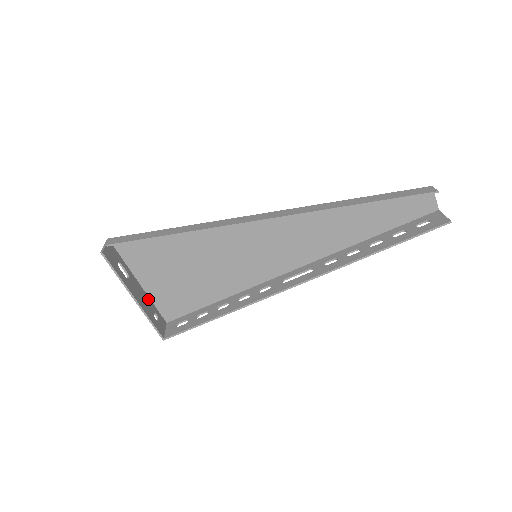
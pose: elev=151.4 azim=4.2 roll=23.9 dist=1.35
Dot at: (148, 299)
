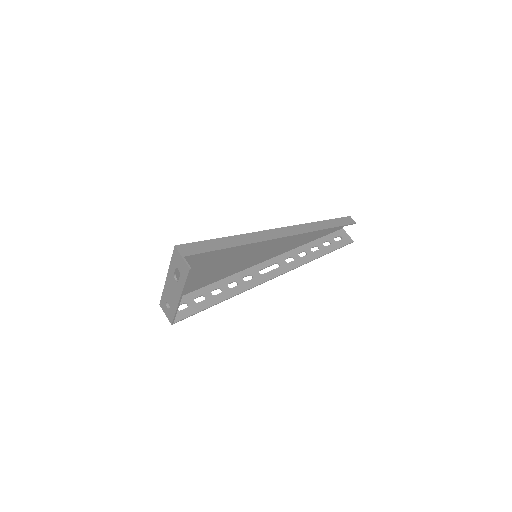
Dot at: (168, 290)
